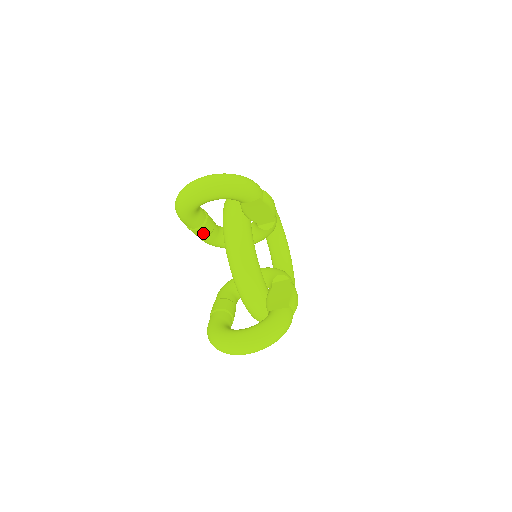
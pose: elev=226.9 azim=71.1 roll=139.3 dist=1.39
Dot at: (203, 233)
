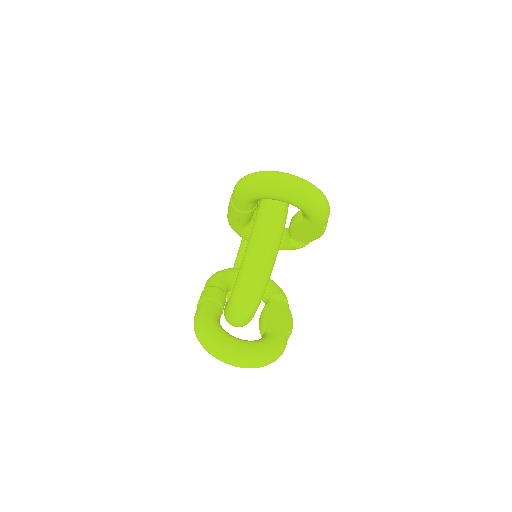
Dot at: (241, 217)
